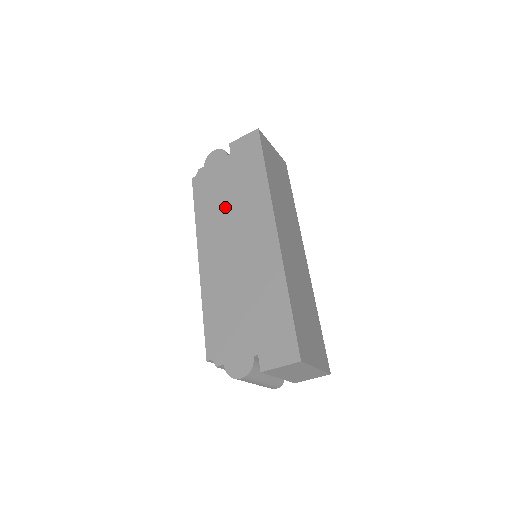
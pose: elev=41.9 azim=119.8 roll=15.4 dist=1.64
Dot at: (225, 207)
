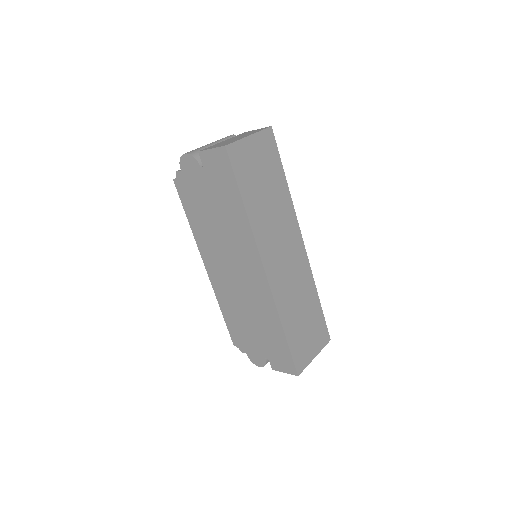
Dot at: (214, 229)
